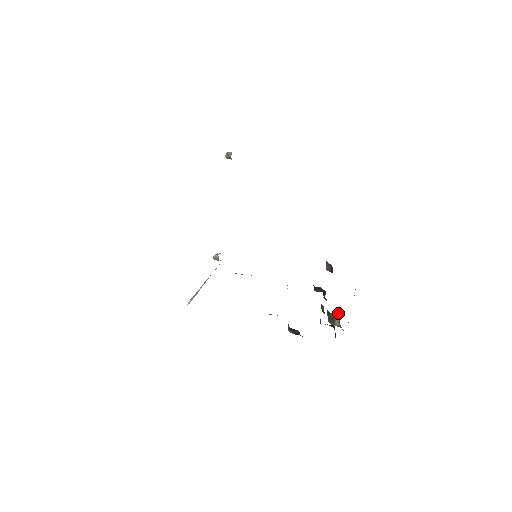
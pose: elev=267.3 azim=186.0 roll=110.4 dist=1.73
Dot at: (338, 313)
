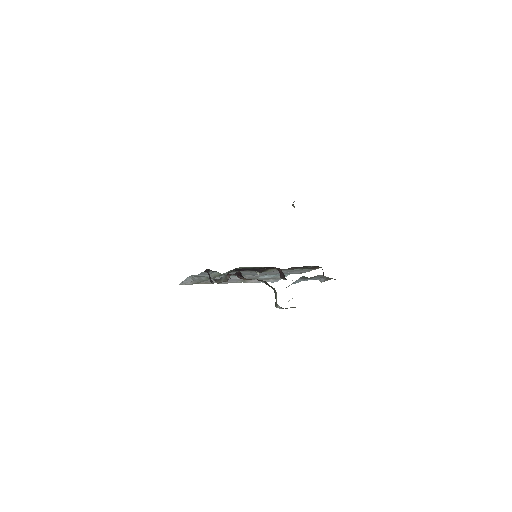
Dot at: occluded
